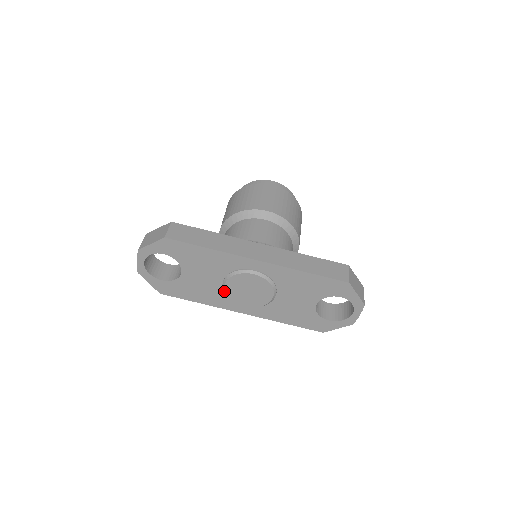
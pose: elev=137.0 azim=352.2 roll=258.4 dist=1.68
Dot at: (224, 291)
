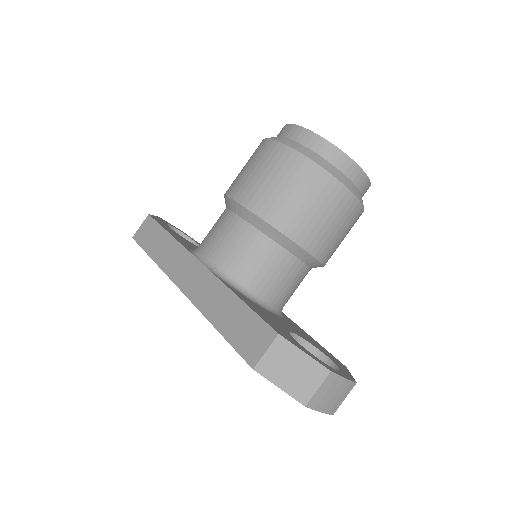
Dot at: occluded
